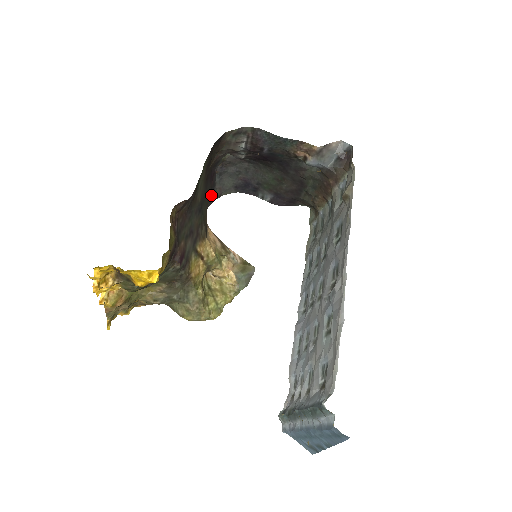
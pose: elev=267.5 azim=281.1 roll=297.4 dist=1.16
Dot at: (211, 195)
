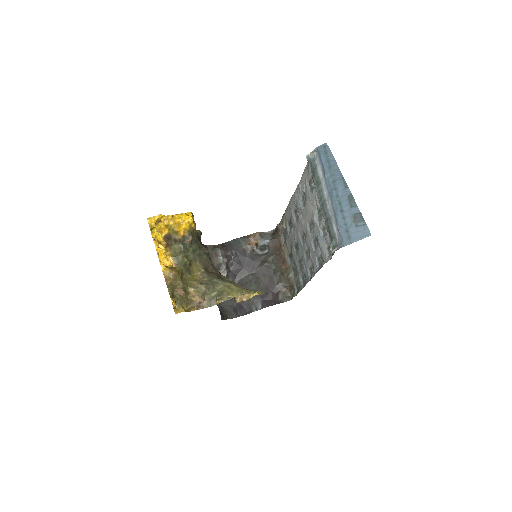
Dot at: (219, 310)
